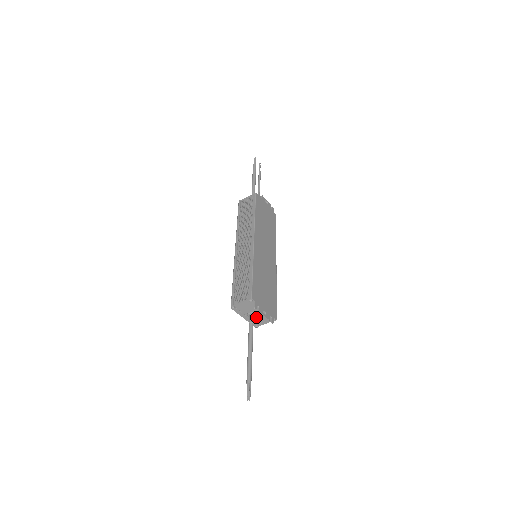
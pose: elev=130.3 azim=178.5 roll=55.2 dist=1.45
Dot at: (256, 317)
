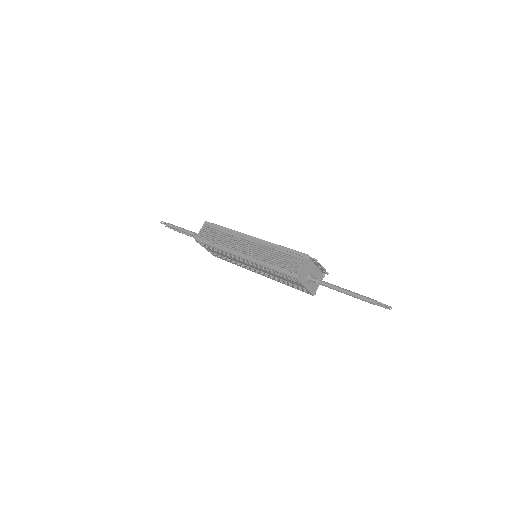
Dot at: occluded
